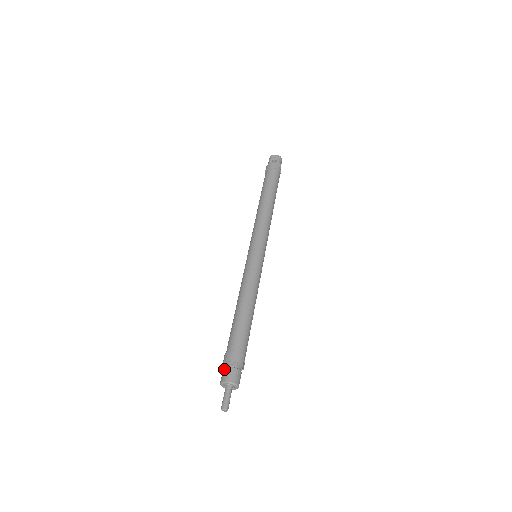
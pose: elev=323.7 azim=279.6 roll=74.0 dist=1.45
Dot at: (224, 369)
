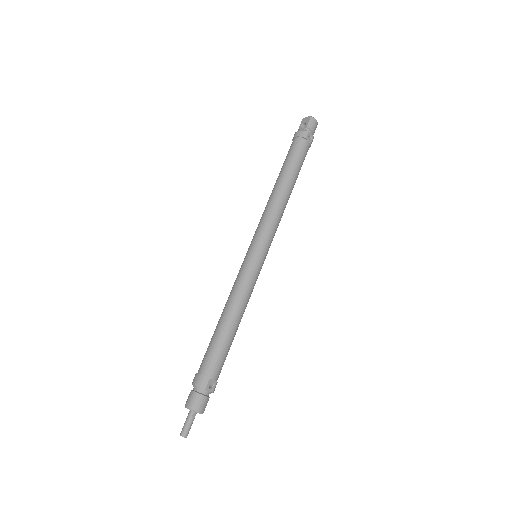
Dot at: (190, 392)
